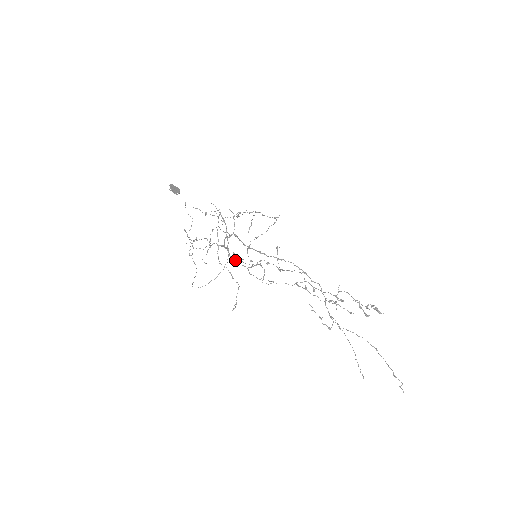
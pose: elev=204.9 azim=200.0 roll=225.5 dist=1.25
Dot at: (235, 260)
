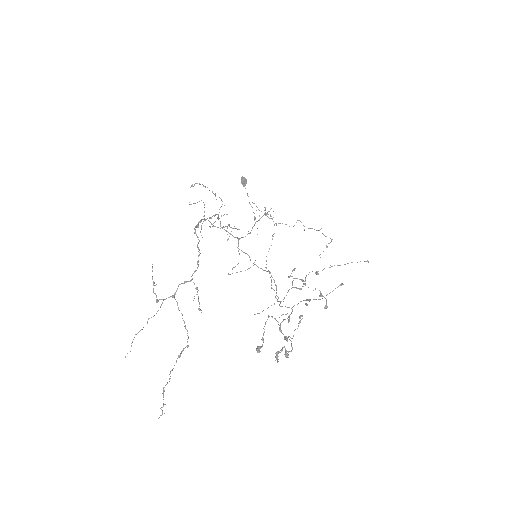
Dot at: (290, 275)
